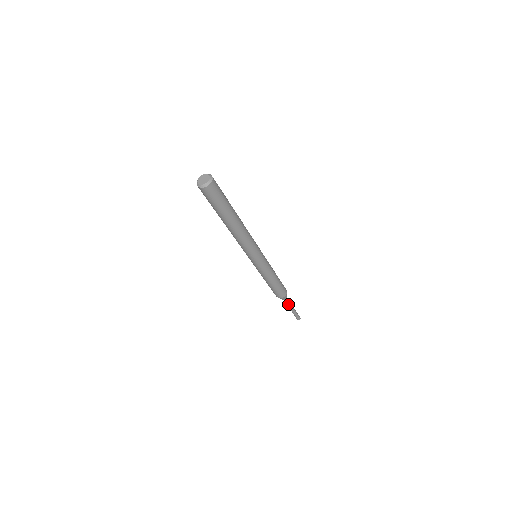
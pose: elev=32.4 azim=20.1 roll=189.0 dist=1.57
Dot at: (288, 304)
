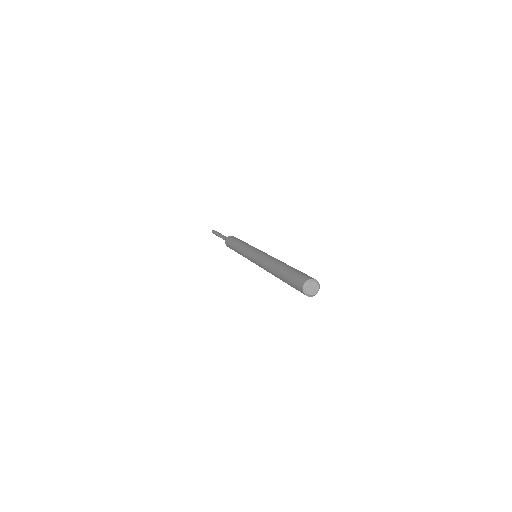
Dot at: occluded
